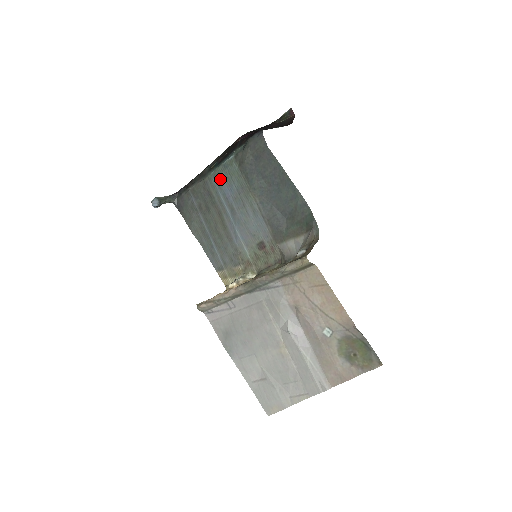
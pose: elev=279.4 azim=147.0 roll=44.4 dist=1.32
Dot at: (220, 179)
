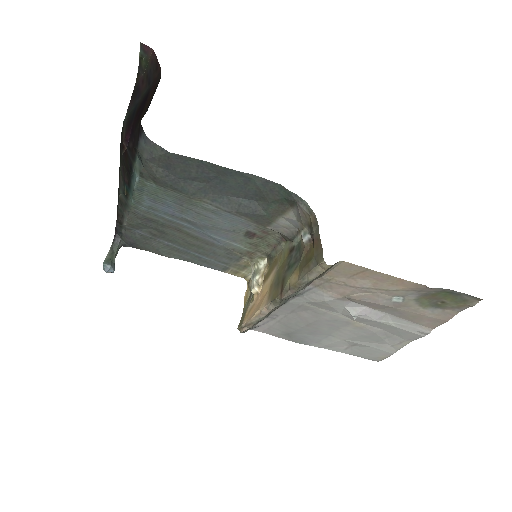
Dot at: (147, 203)
